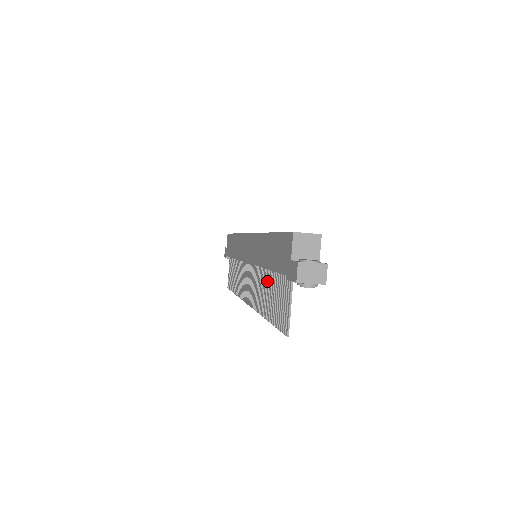
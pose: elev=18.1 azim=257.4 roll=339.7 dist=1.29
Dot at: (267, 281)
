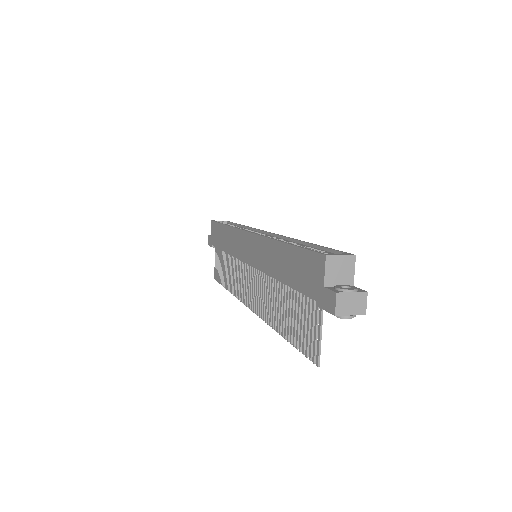
Dot at: (279, 293)
